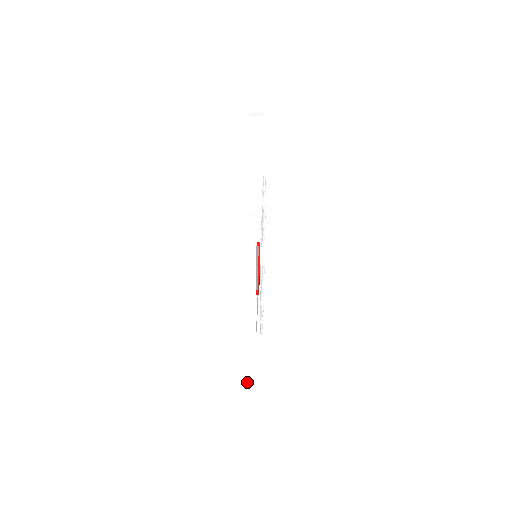
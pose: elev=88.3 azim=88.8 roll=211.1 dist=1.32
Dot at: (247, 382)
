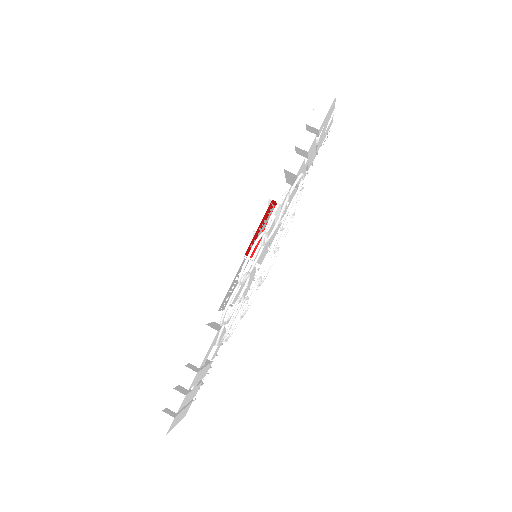
Dot at: (155, 426)
